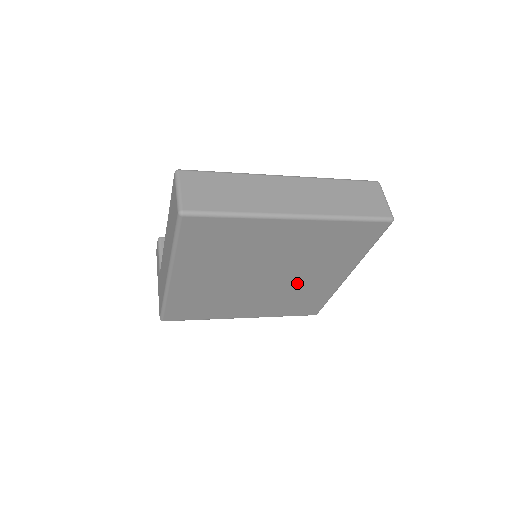
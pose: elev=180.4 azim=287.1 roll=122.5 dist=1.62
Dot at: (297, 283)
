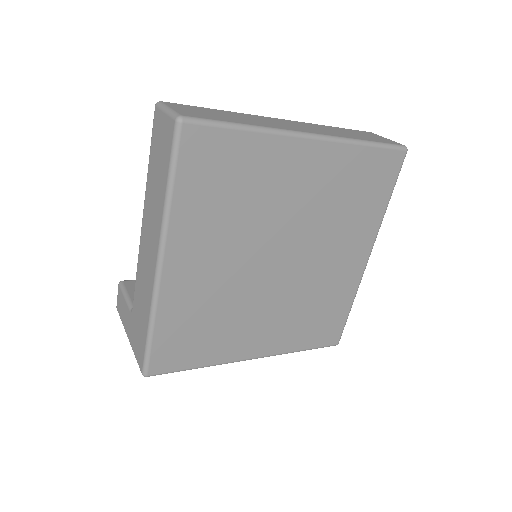
Dot at: (316, 274)
